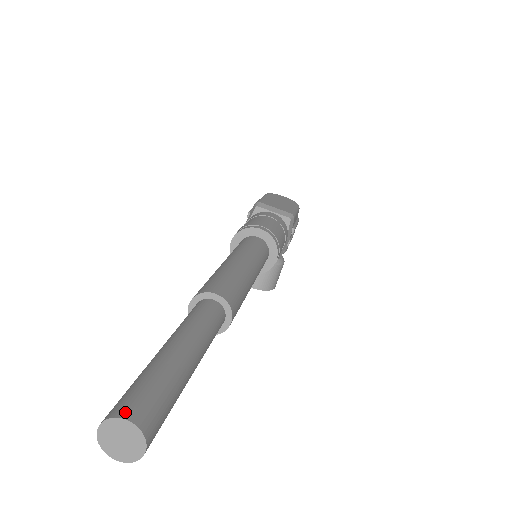
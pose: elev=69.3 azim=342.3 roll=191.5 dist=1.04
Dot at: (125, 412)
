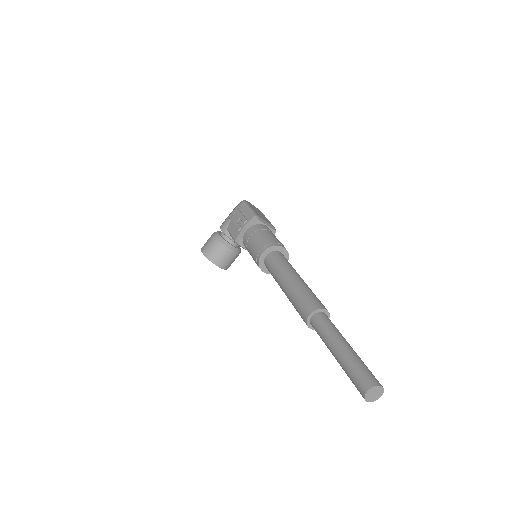
Dot at: (378, 383)
